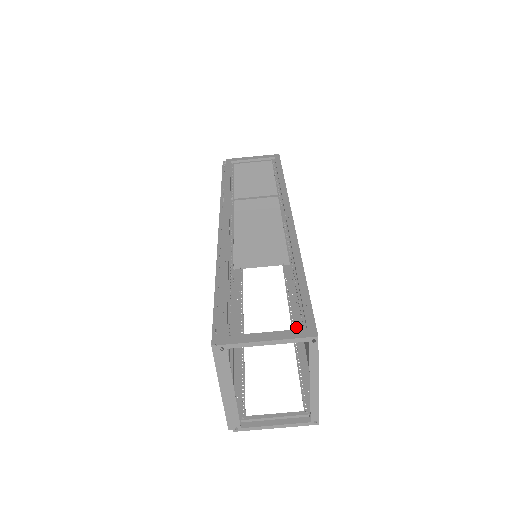
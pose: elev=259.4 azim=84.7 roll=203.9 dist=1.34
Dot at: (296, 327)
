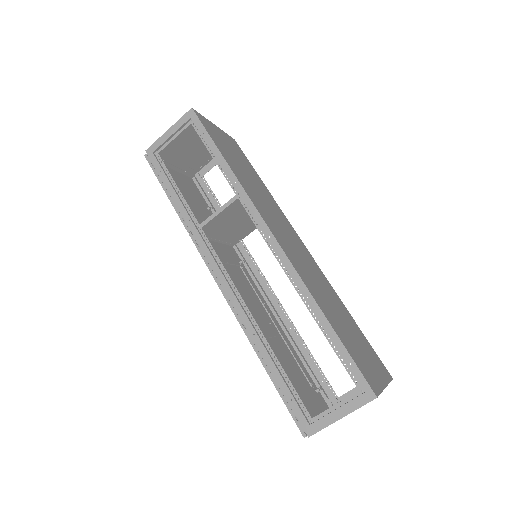
Dot at: occluded
